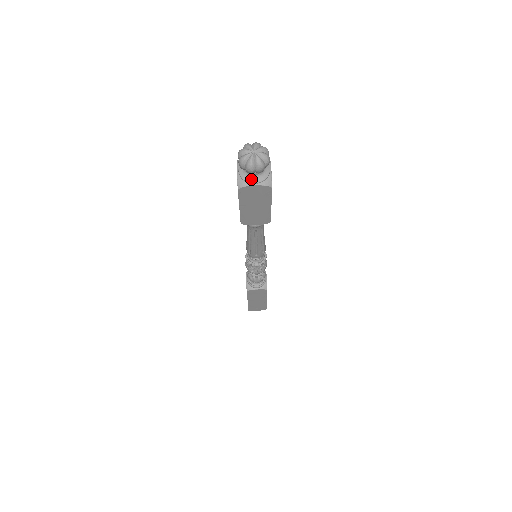
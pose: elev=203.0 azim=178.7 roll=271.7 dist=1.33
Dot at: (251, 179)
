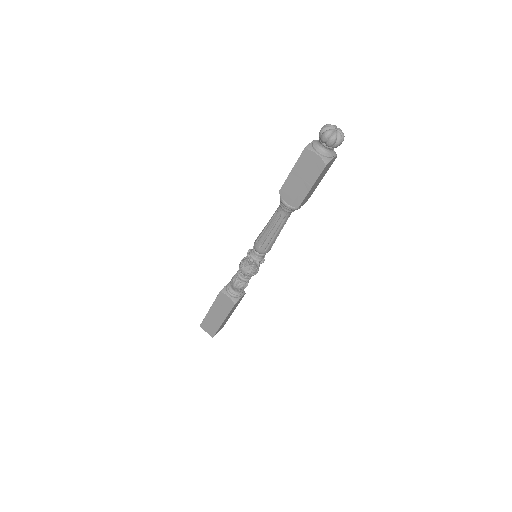
Dot at: (331, 154)
